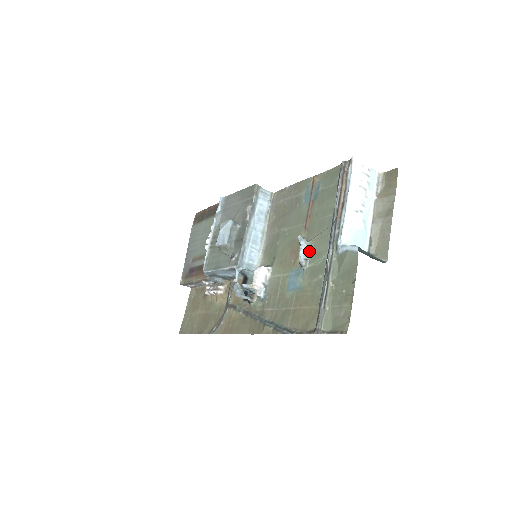
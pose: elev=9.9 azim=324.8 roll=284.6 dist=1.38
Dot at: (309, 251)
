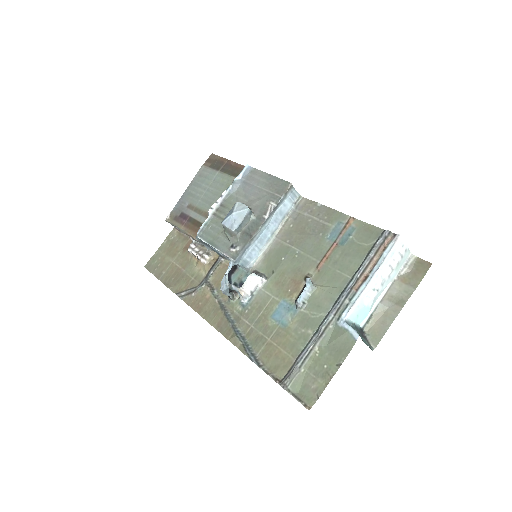
Dot at: (311, 296)
